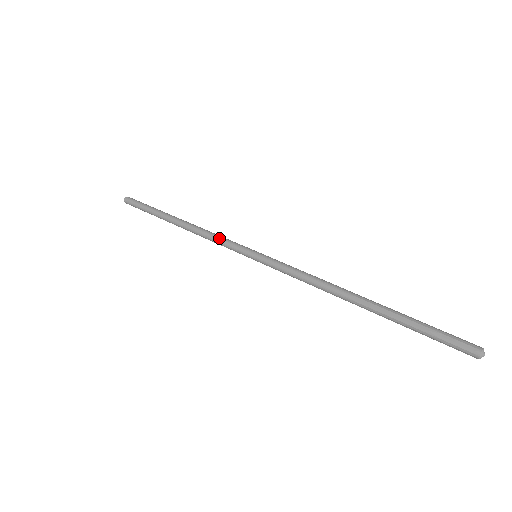
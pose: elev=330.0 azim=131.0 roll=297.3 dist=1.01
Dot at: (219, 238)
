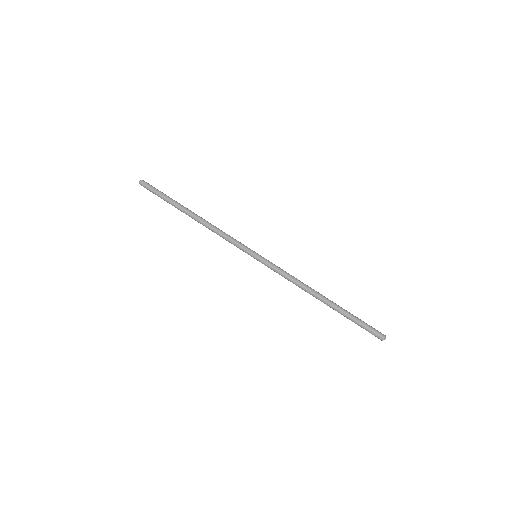
Dot at: (228, 238)
